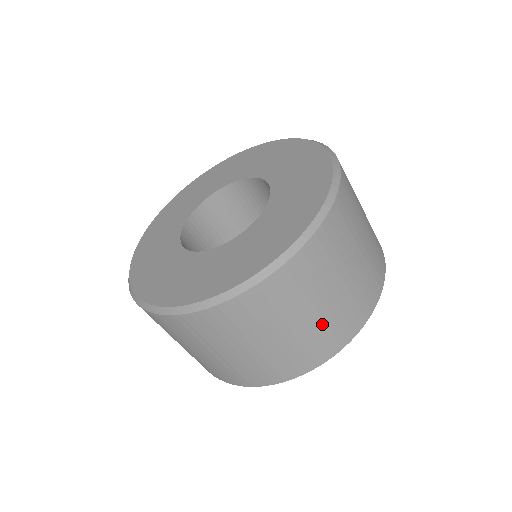
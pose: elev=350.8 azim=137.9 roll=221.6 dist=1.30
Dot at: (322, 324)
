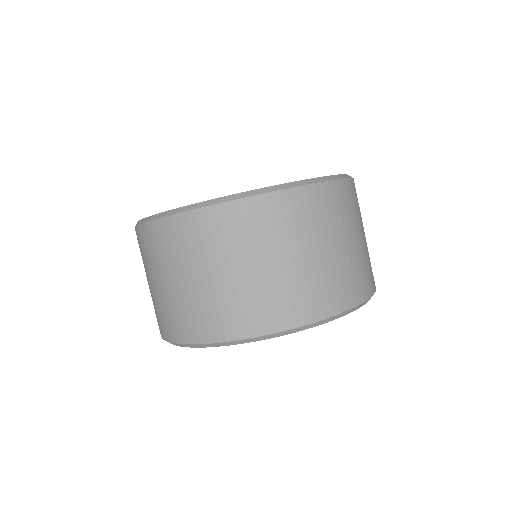
Dot at: (303, 277)
